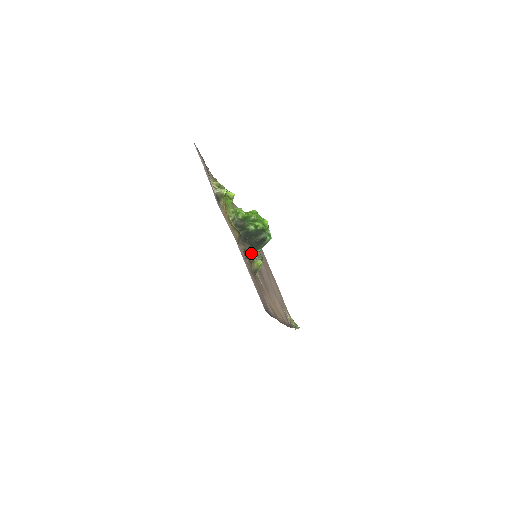
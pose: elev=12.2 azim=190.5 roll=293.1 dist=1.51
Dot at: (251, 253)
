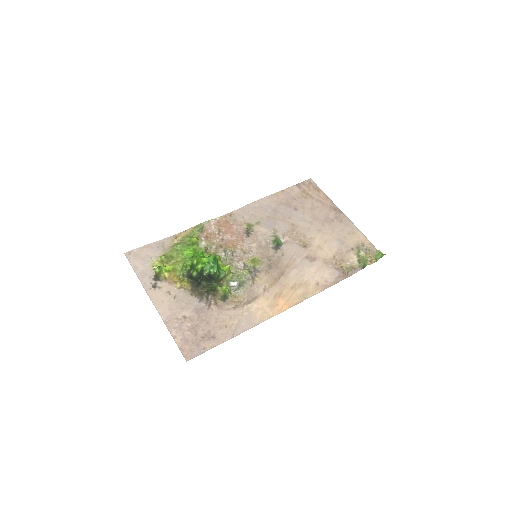
Dot at: (224, 278)
